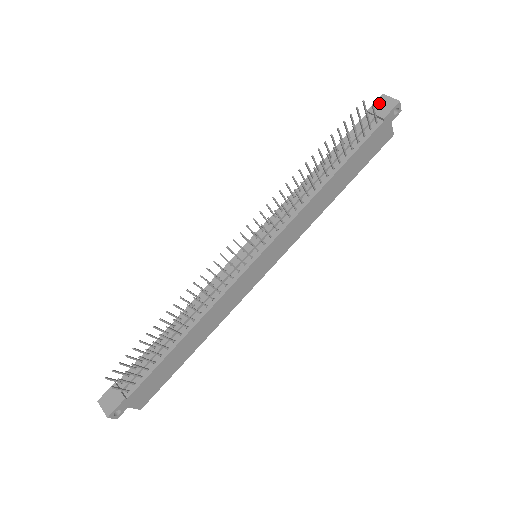
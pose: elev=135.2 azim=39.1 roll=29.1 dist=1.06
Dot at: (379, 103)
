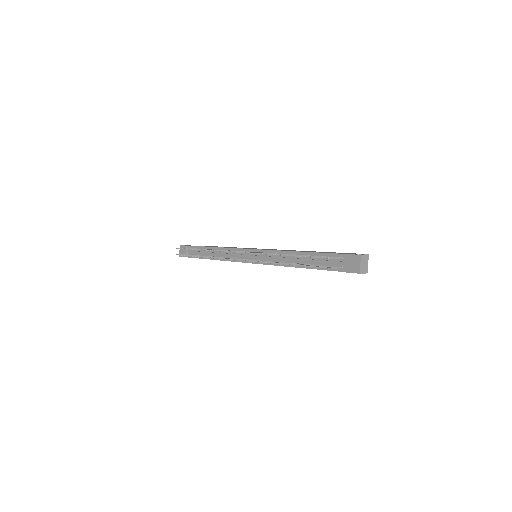
Dot at: (352, 259)
